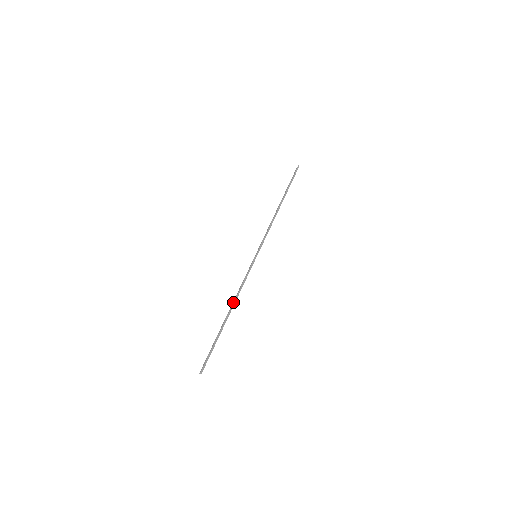
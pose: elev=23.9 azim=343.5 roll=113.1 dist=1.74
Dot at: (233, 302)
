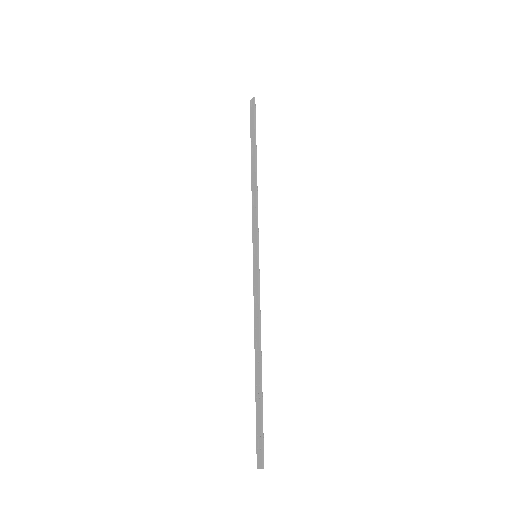
Dot at: (259, 340)
